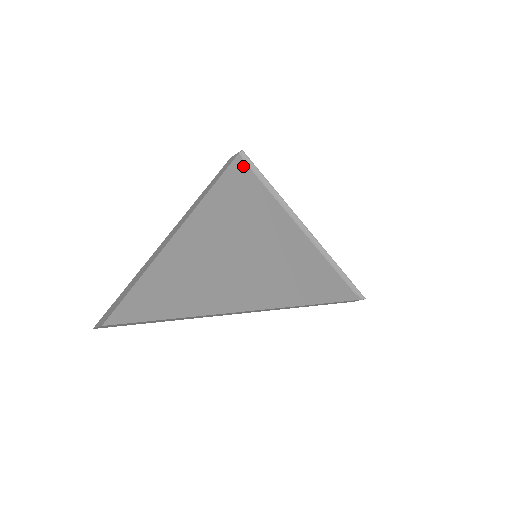
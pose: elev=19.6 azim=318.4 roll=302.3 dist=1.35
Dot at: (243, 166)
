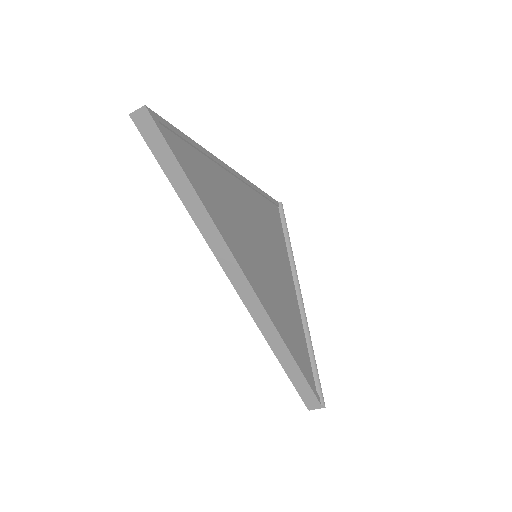
Dot at: (277, 210)
